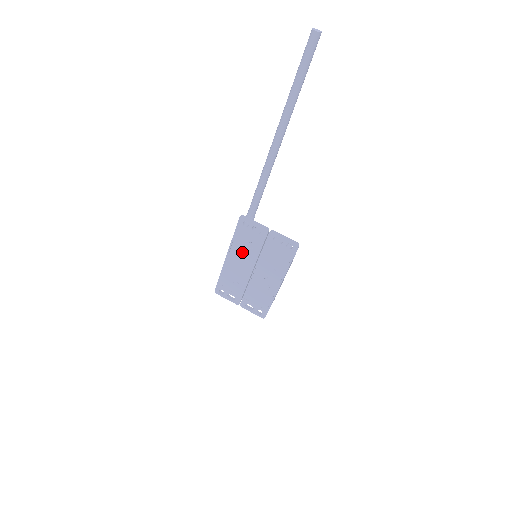
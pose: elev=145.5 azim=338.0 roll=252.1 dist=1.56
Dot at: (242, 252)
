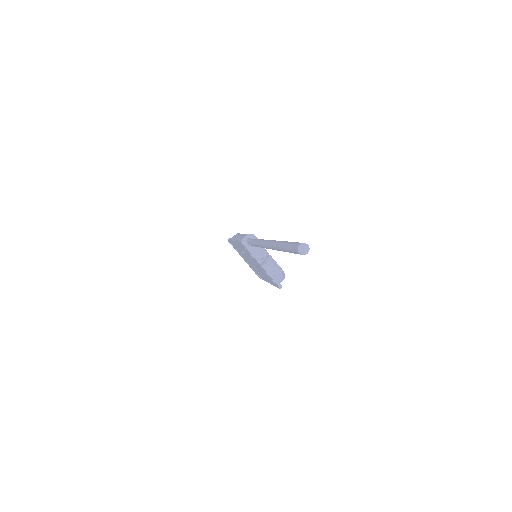
Dot at: (244, 251)
